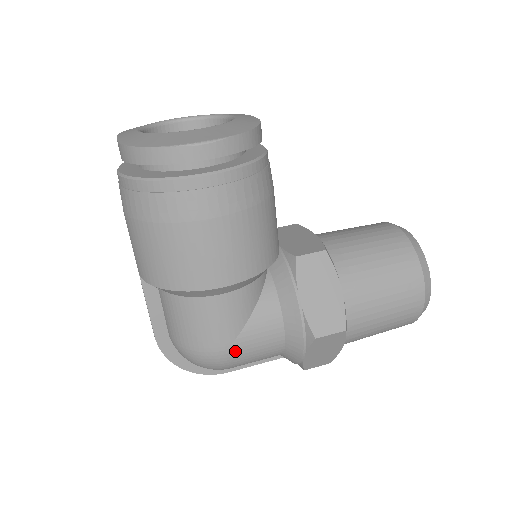
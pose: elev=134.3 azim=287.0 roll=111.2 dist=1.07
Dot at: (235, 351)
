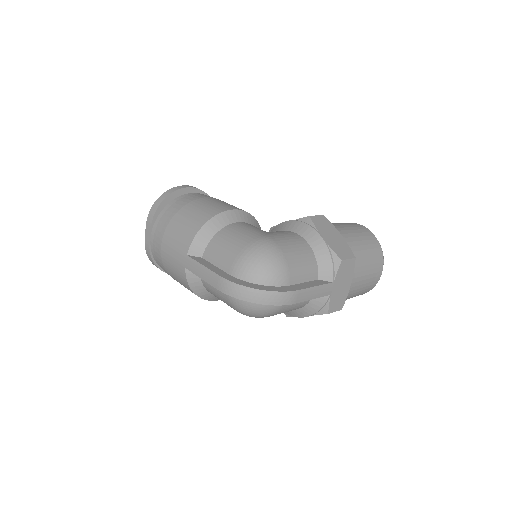
Dot at: (273, 238)
